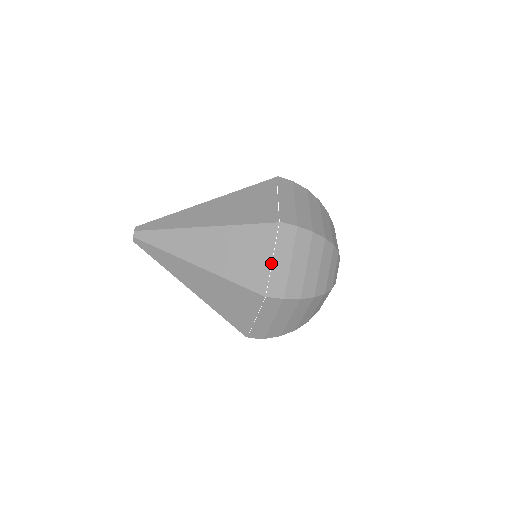
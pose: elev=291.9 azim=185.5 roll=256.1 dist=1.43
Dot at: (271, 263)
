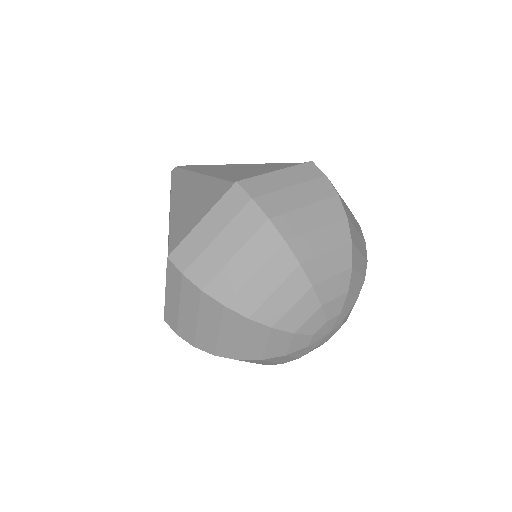
Dot at: (198, 224)
